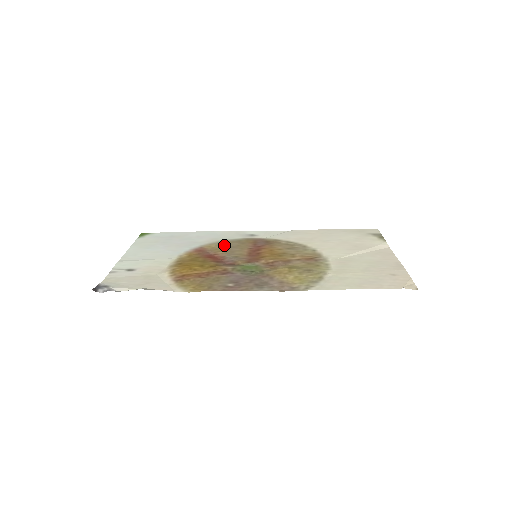
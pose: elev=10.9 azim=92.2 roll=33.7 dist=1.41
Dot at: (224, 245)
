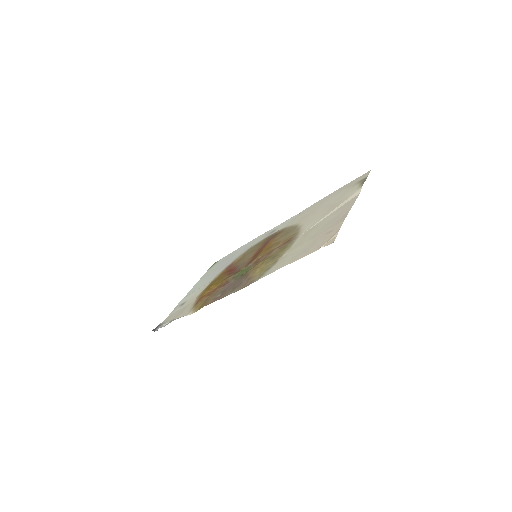
Dot at: (245, 254)
